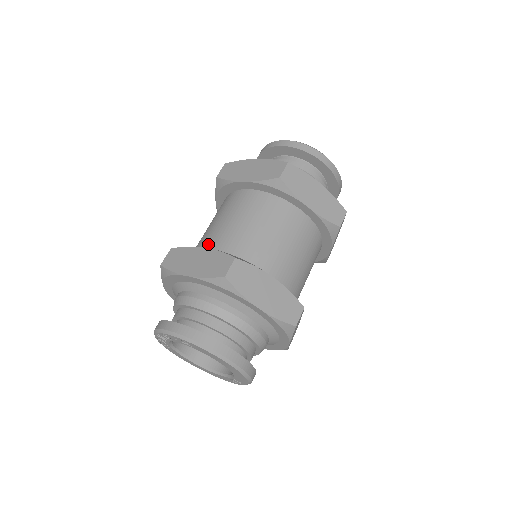
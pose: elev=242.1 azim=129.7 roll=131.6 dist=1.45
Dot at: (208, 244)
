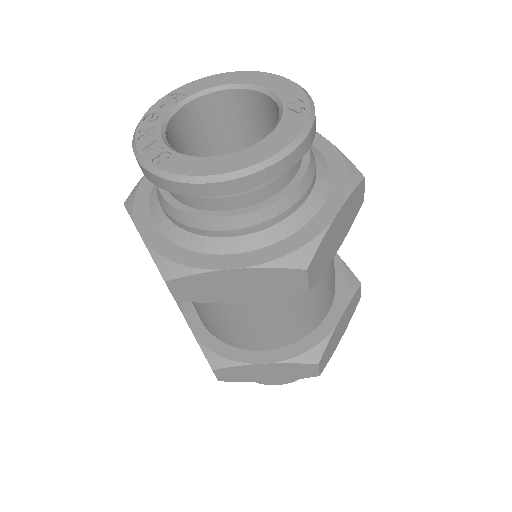
Dot at: occluded
